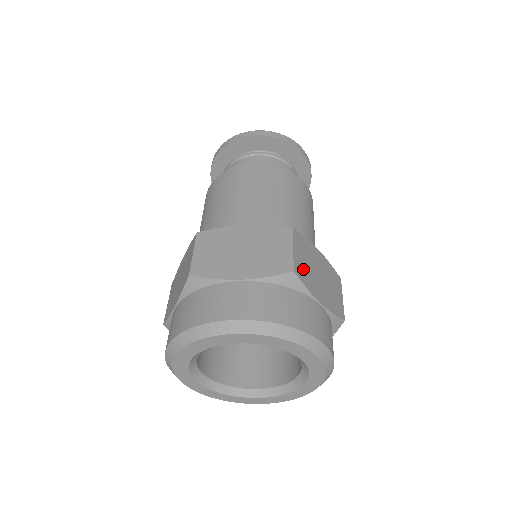
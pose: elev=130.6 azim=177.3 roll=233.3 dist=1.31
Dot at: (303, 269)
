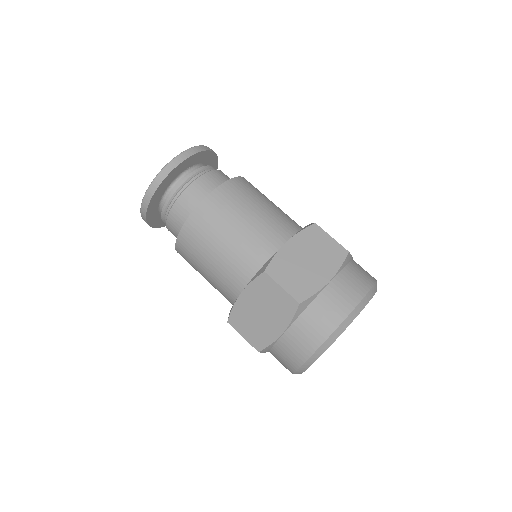
Dot at: (300, 286)
